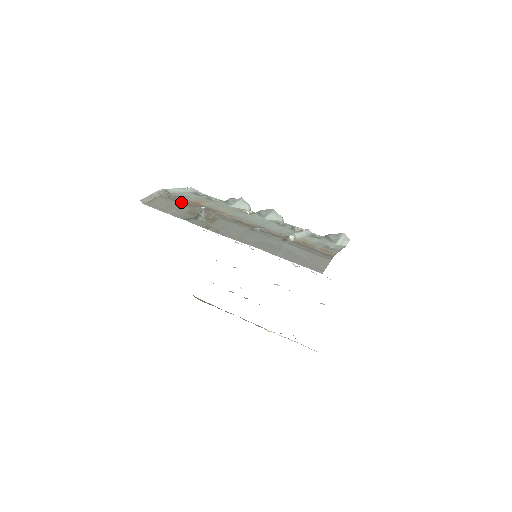
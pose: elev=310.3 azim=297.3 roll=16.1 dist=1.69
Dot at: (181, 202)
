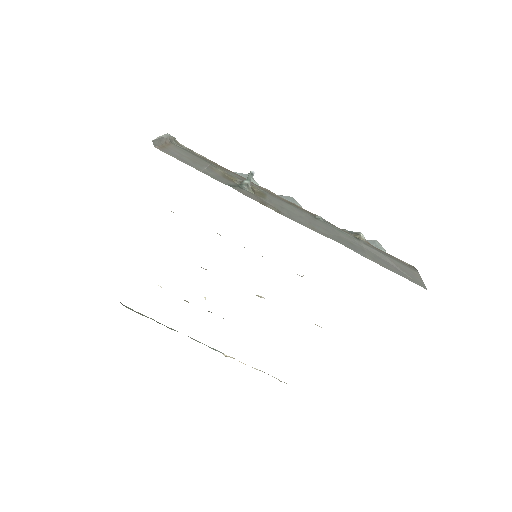
Dot at: (204, 159)
